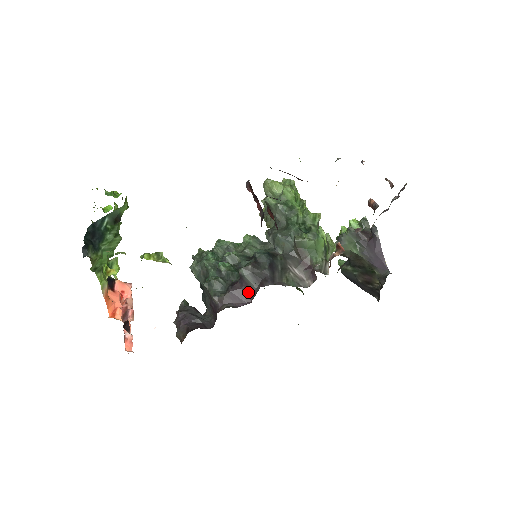
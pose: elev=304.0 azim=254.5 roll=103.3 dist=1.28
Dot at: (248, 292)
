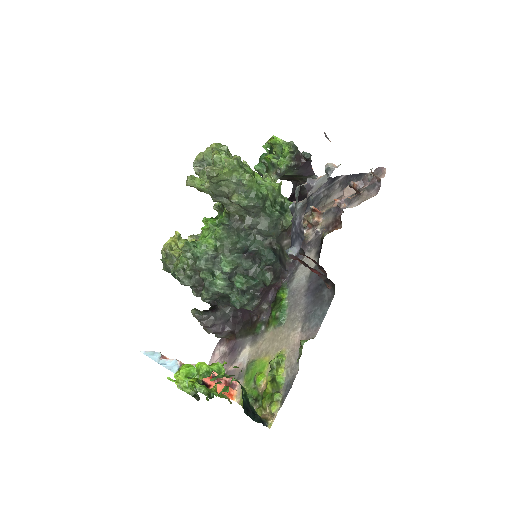
Dot at: (271, 287)
